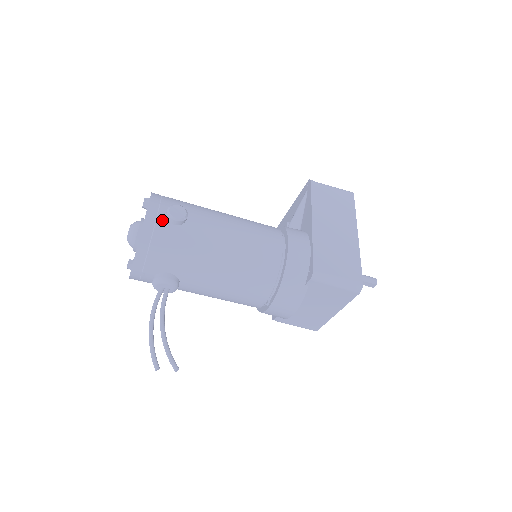
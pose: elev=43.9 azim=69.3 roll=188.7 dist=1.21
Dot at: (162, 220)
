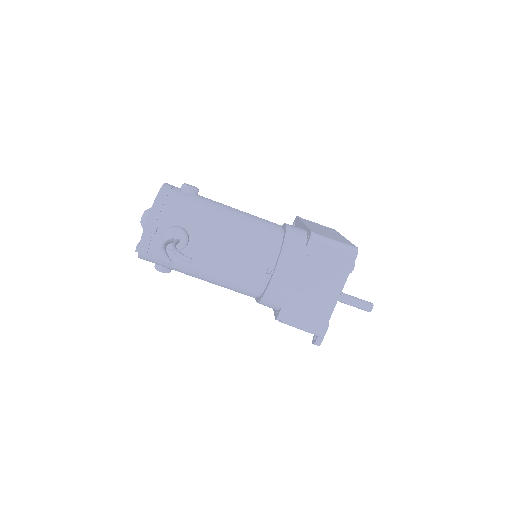
Dot at: (177, 189)
